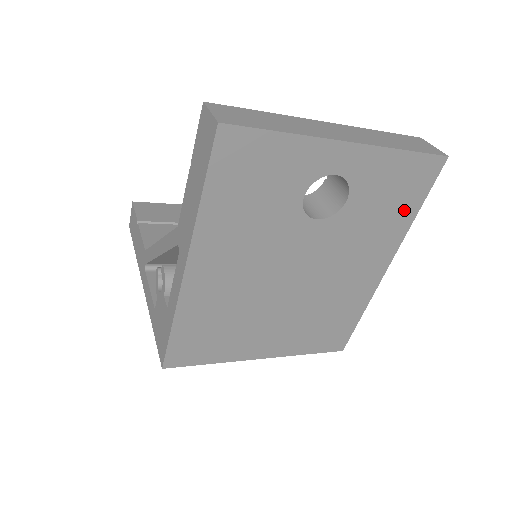
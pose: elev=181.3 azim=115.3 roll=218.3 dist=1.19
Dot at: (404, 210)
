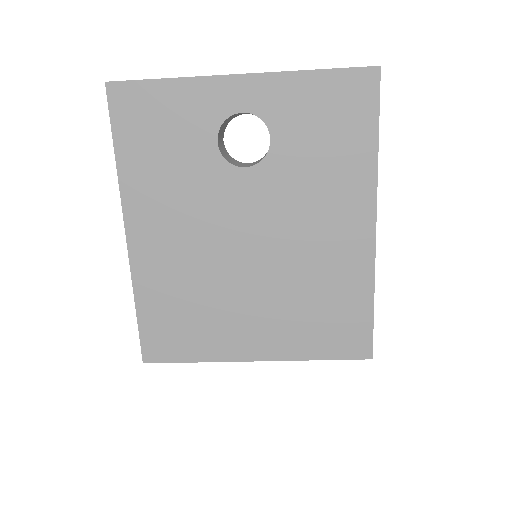
Dot at: (355, 143)
